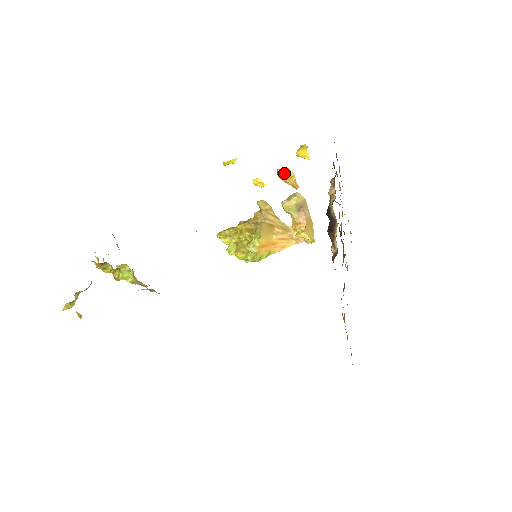
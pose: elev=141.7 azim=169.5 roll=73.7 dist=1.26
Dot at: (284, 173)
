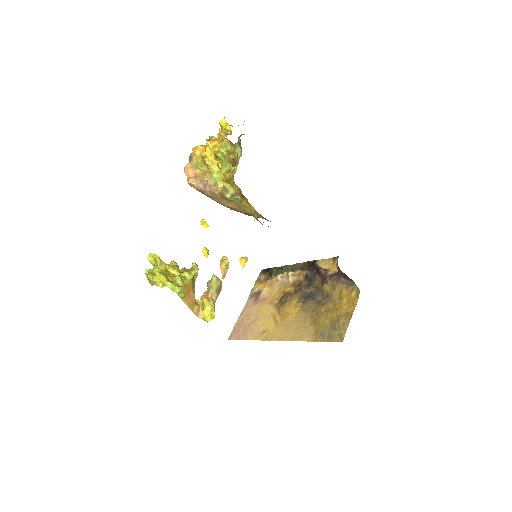
Dot at: occluded
